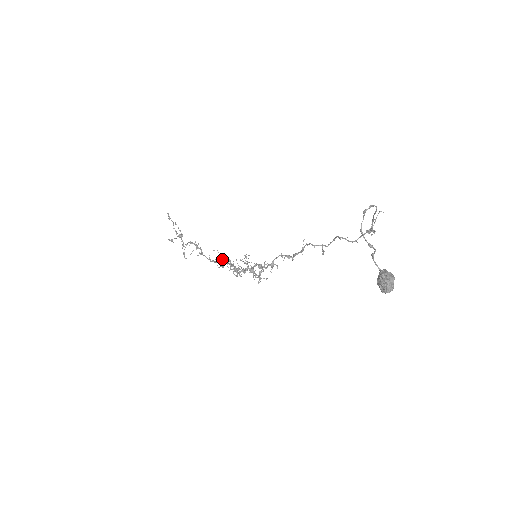
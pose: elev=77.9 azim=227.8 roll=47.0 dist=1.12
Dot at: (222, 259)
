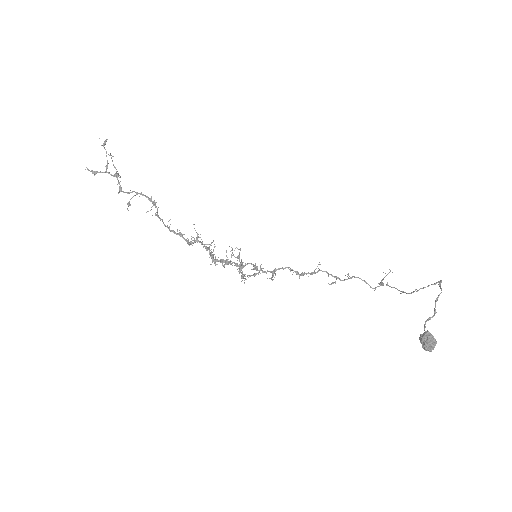
Dot at: (197, 237)
